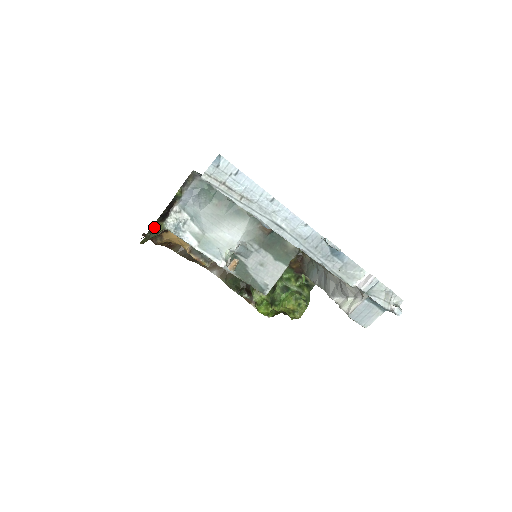
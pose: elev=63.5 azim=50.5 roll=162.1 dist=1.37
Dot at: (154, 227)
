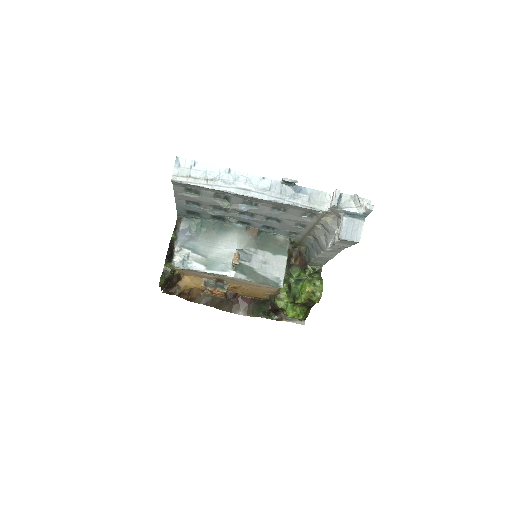
Dot at: (165, 268)
